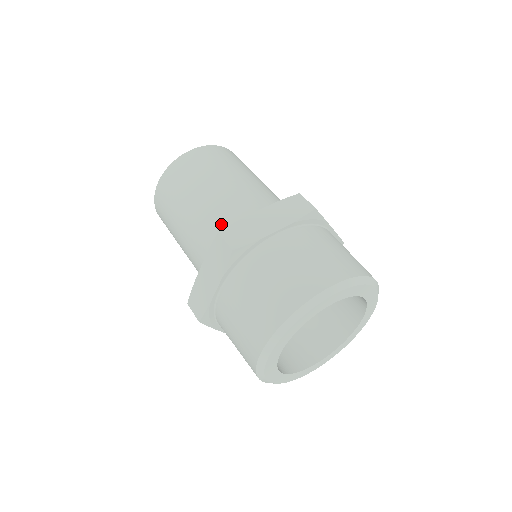
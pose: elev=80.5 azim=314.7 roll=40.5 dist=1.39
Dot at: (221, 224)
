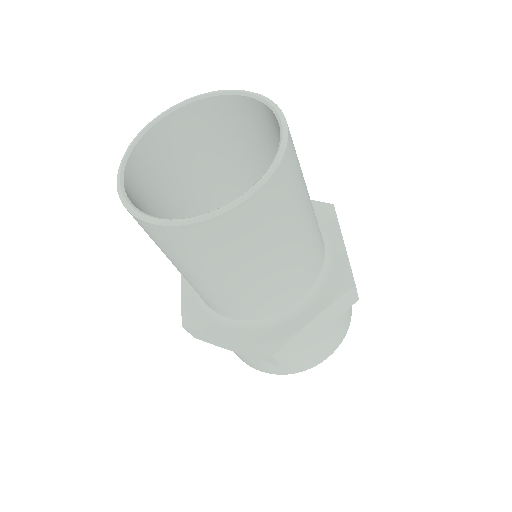
Dot at: (261, 308)
